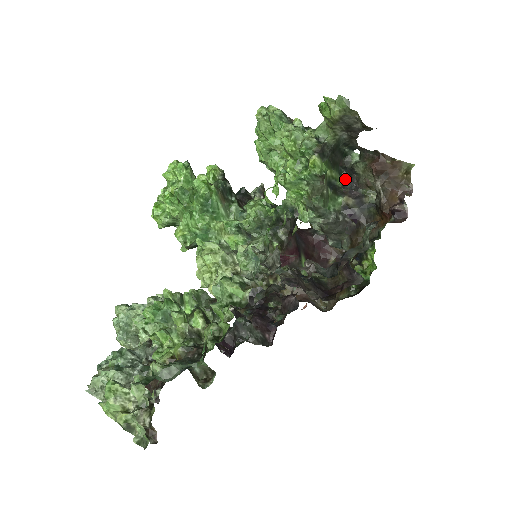
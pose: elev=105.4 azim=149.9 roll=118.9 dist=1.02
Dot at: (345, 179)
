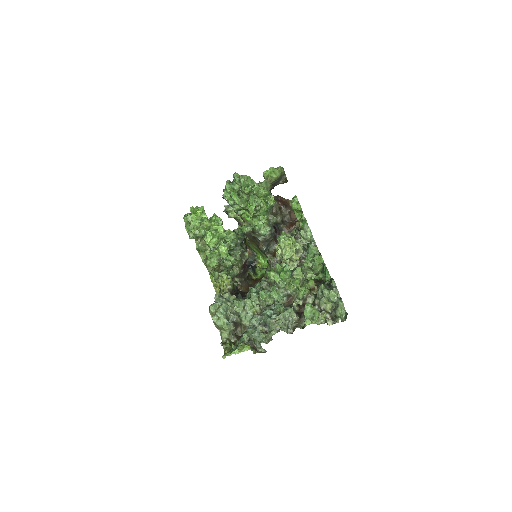
Dot at: occluded
